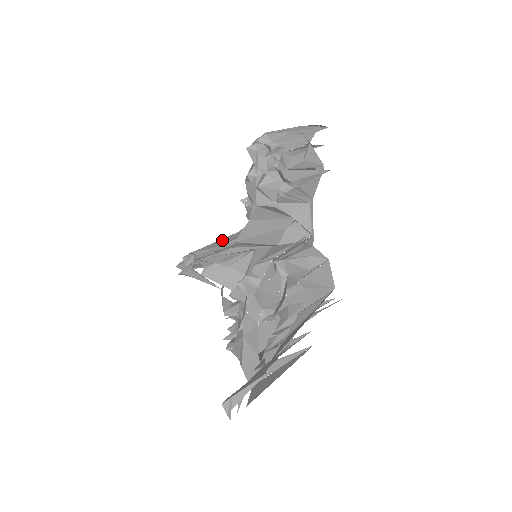
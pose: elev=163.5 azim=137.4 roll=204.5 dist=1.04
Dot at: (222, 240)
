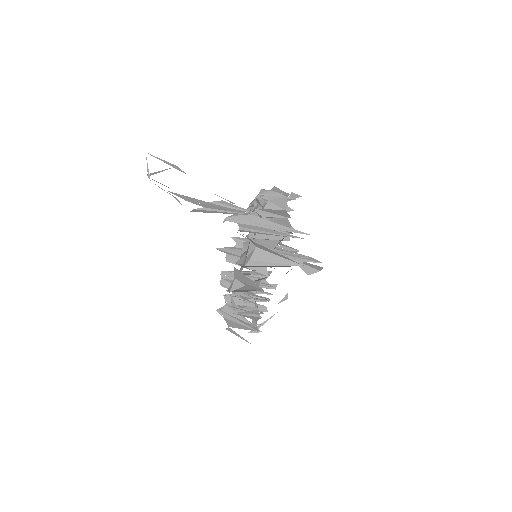
Dot at: occluded
